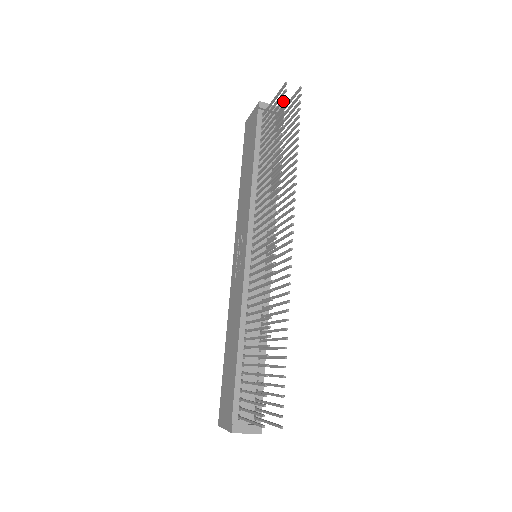
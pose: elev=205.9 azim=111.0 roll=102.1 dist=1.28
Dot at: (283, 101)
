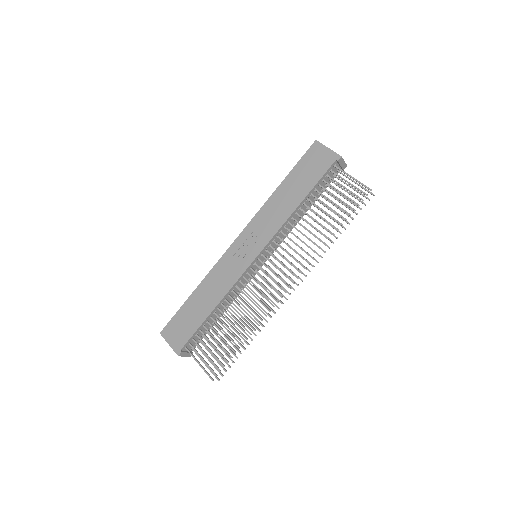
Dot at: (359, 198)
